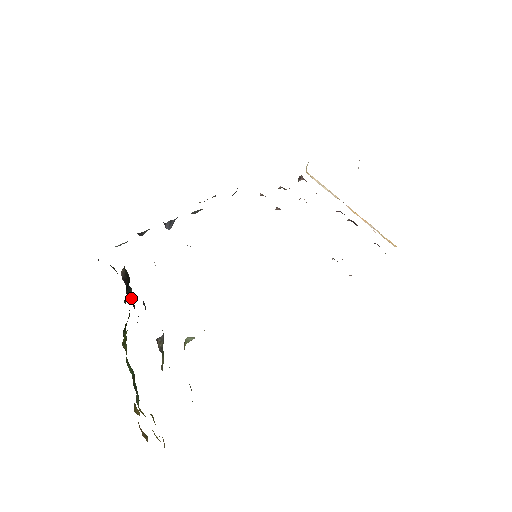
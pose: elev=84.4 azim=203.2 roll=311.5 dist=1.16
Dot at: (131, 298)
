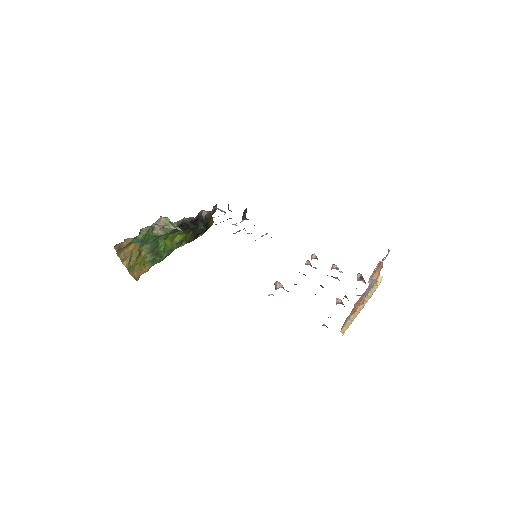
Dot at: (197, 226)
